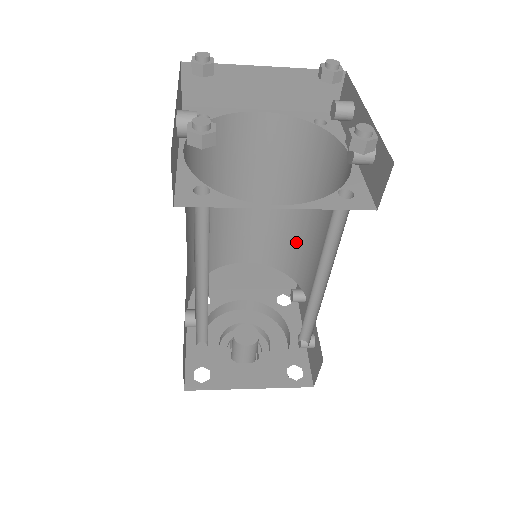
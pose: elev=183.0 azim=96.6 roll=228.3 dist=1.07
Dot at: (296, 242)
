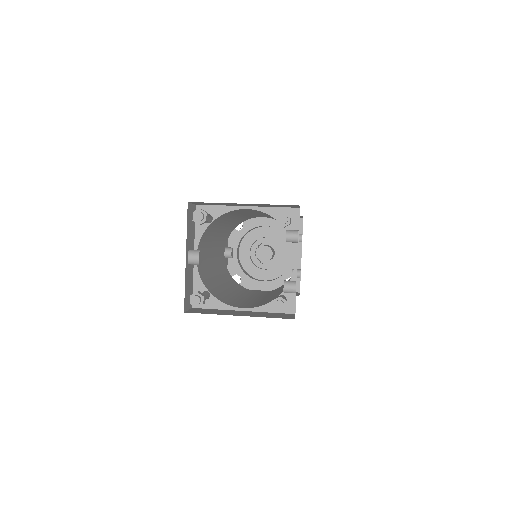
Dot at: occluded
